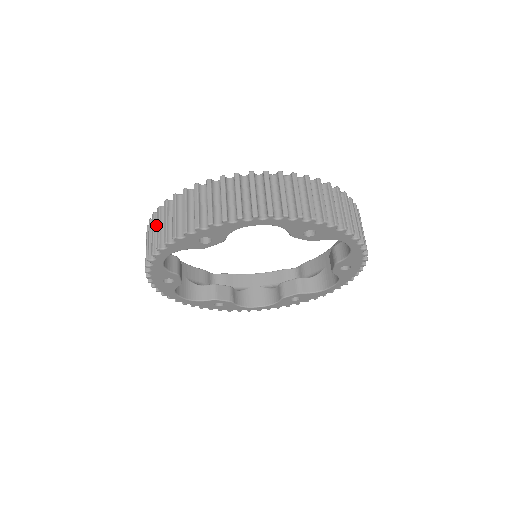
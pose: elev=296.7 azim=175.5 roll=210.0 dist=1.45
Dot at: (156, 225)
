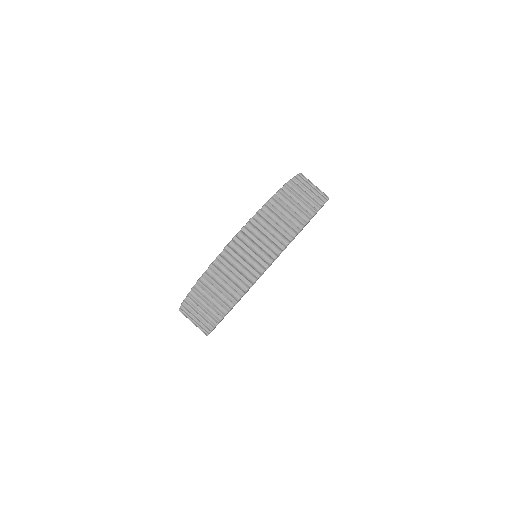
Dot at: (199, 301)
